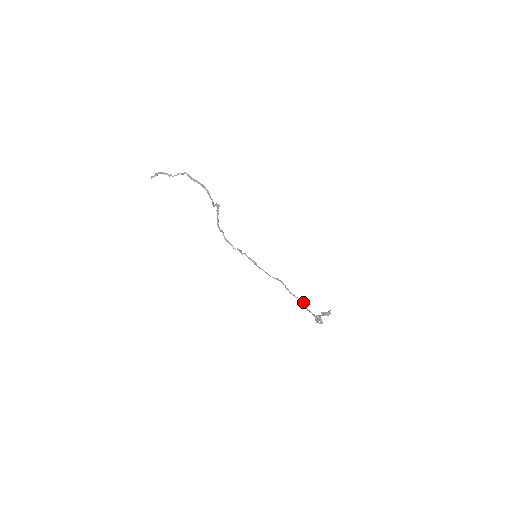
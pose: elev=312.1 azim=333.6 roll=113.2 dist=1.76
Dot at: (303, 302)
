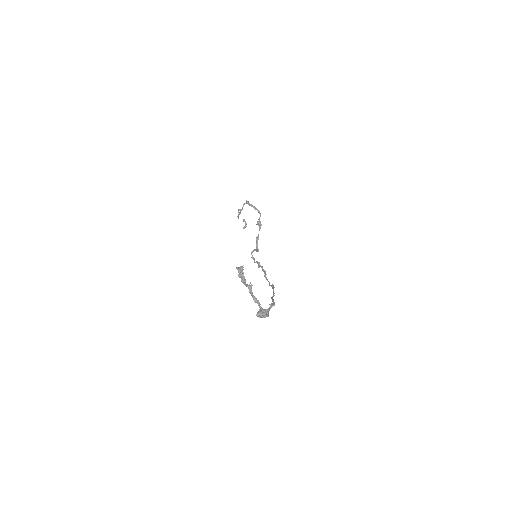
Dot at: (273, 302)
